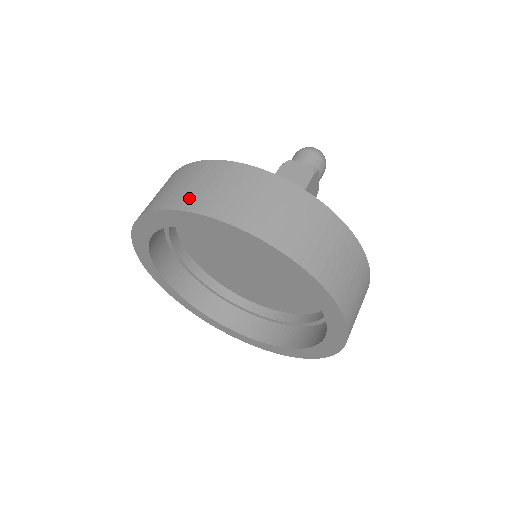
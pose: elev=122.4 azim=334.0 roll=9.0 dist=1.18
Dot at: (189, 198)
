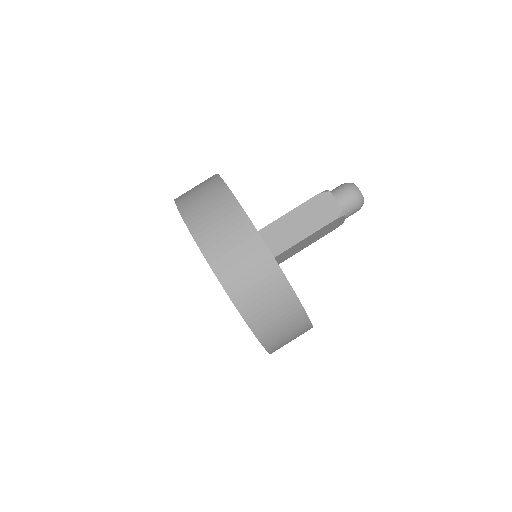
Dot at: (202, 227)
